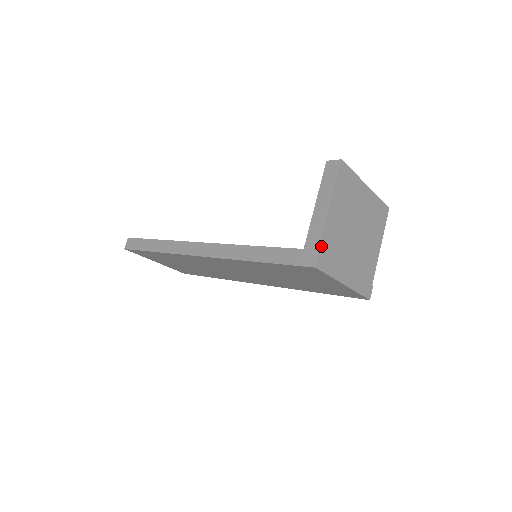
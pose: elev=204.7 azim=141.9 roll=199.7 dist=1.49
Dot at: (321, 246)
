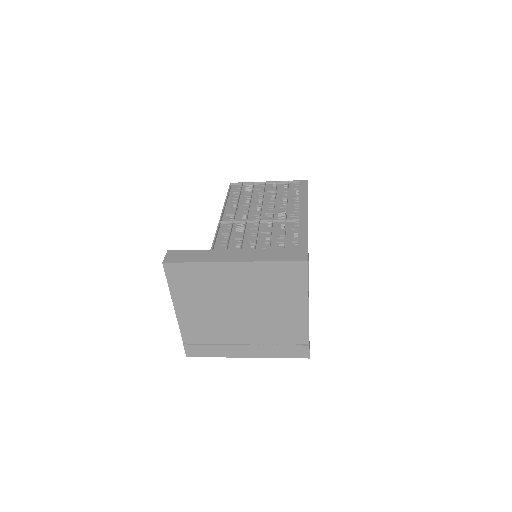
Dot at: (185, 340)
